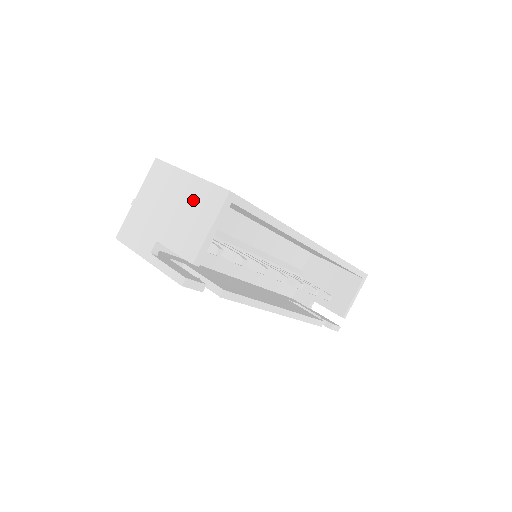
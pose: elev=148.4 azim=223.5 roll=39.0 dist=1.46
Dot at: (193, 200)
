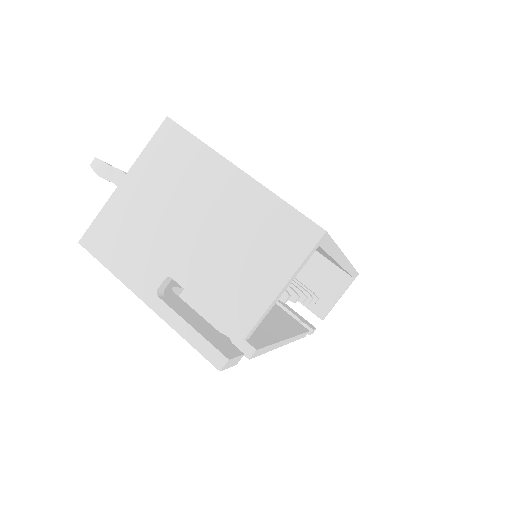
Dot at: (248, 224)
